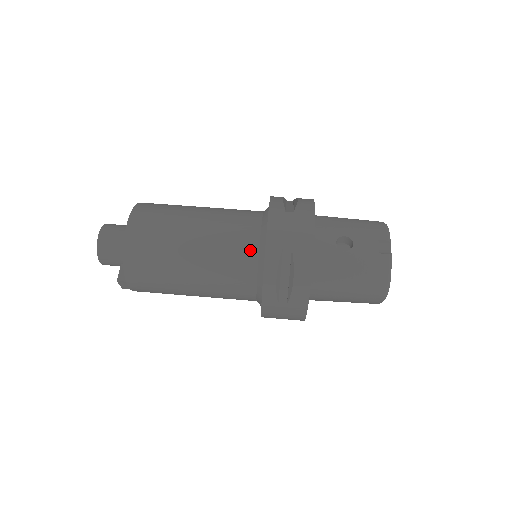
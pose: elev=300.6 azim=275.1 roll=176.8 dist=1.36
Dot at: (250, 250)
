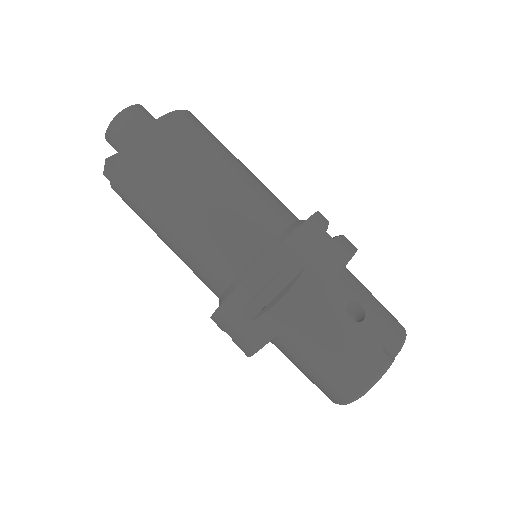
Dot at: (261, 237)
